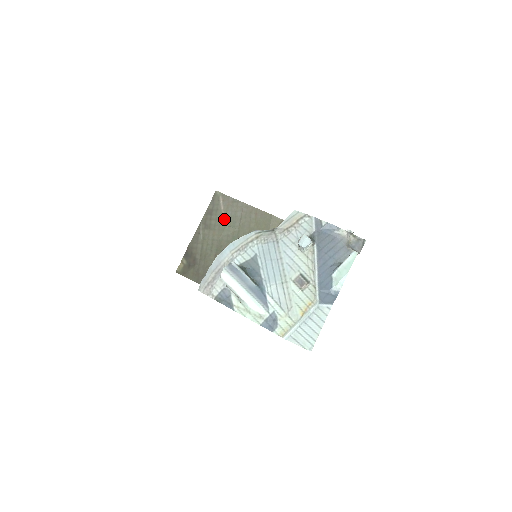
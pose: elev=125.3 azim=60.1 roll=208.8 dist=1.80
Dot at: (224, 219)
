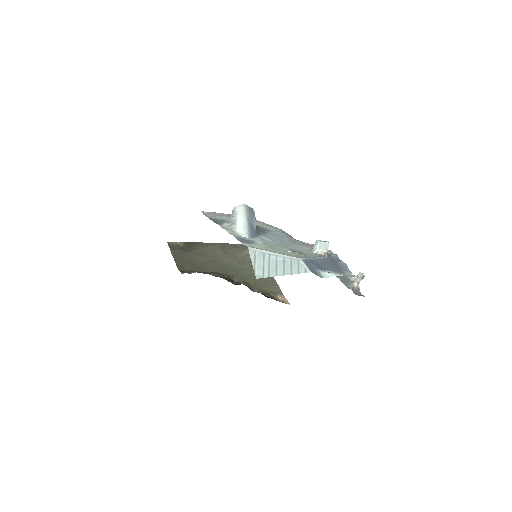
Dot at: (240, 256)
